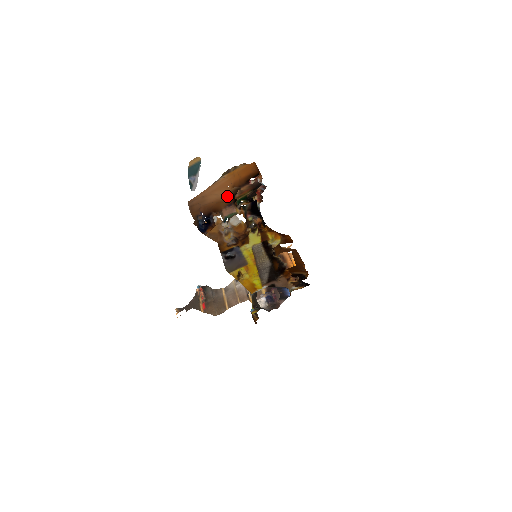
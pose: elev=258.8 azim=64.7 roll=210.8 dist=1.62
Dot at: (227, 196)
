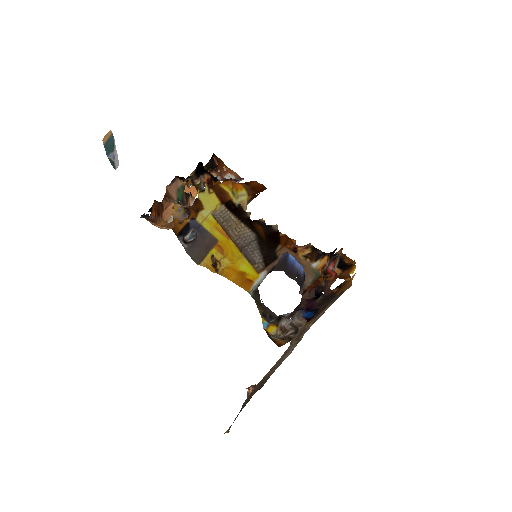
Dot at: occluded
